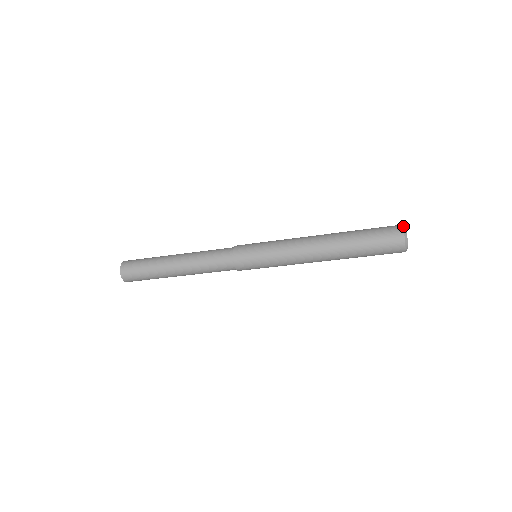
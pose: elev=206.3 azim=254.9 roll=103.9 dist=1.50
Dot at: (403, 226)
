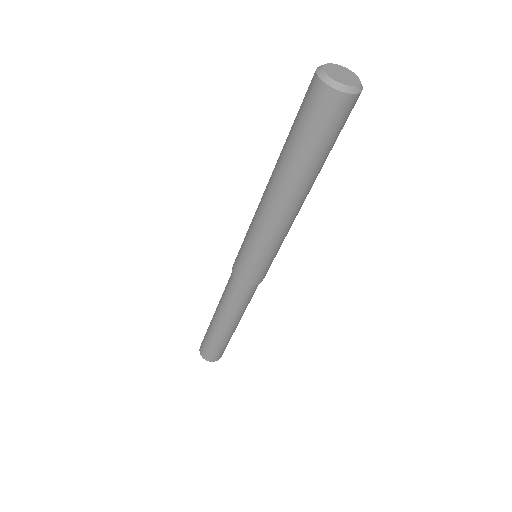
Dot at: (317, 68)
